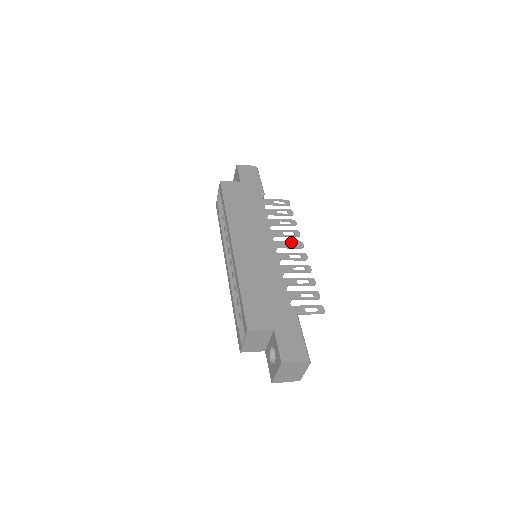
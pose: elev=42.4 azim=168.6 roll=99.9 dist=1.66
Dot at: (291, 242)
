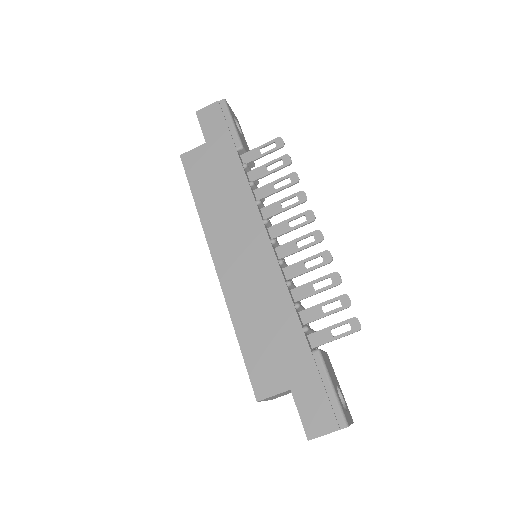
Dot at: (295, 218)
